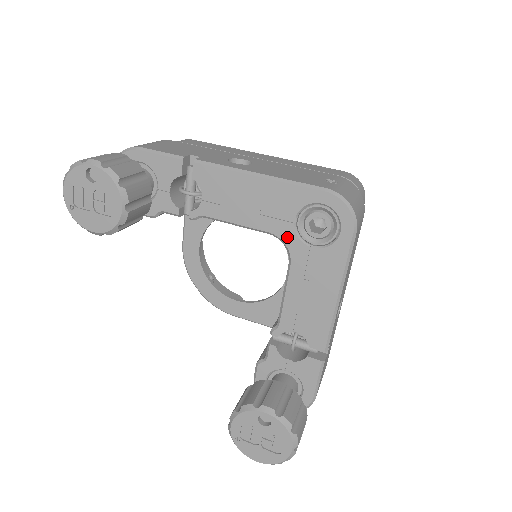
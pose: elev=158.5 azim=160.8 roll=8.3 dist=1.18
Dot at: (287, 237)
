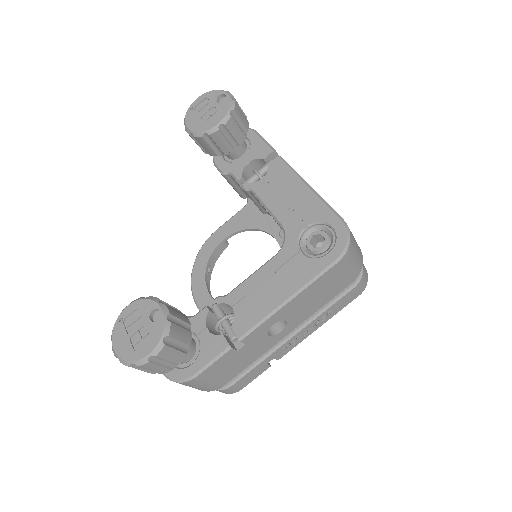
Dot at: (291, 235)
